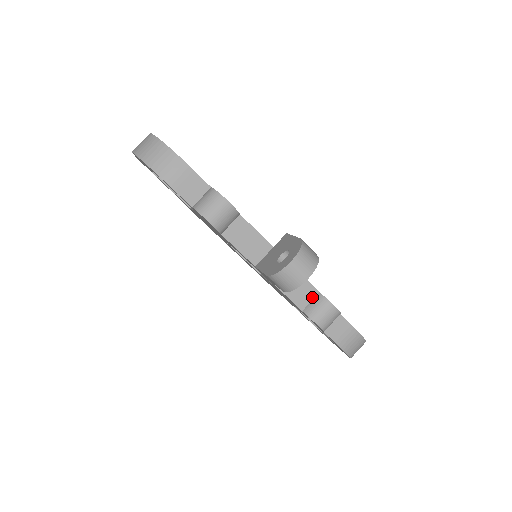
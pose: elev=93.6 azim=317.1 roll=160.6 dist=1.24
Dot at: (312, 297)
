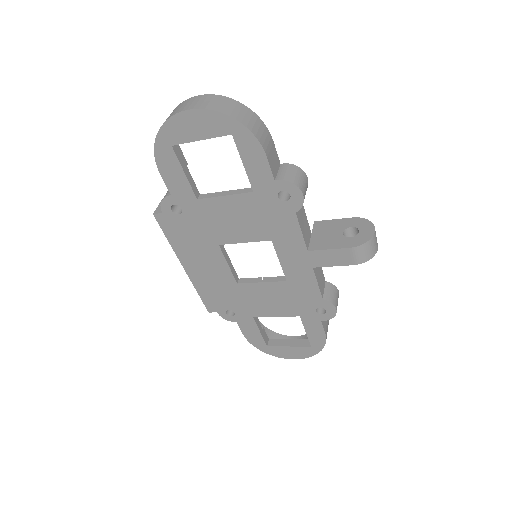
Dot at: (324, 285)
